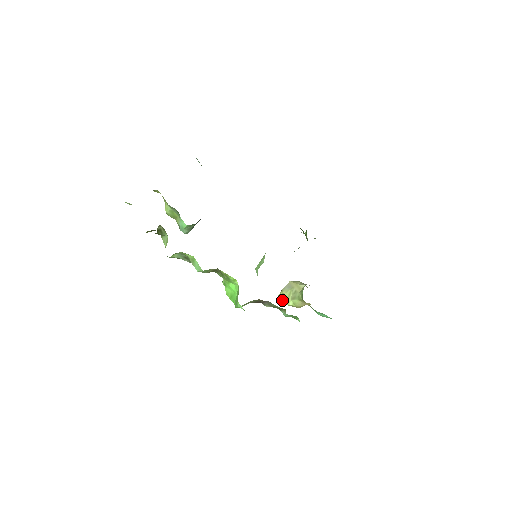
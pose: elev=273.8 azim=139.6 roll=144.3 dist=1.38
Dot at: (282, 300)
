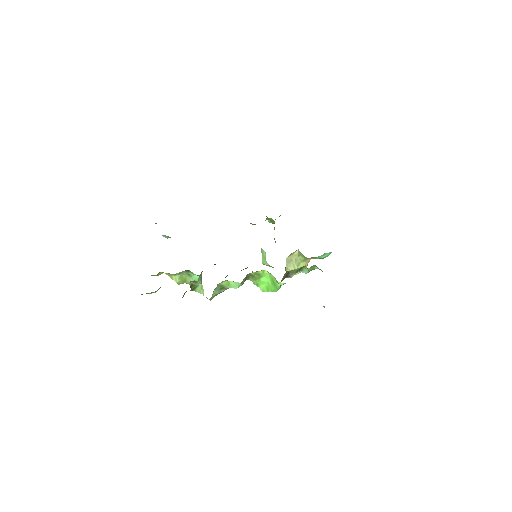
Dot at: occluded
